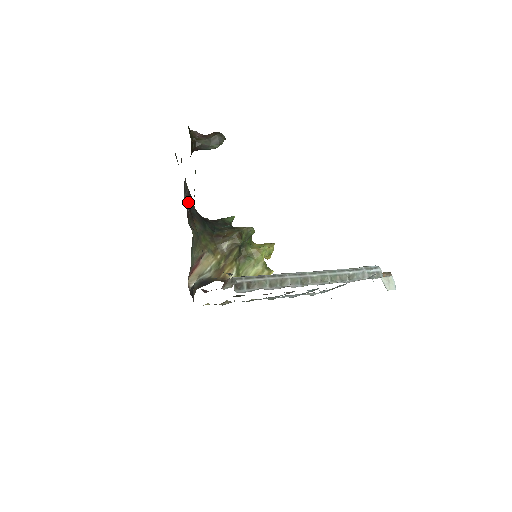
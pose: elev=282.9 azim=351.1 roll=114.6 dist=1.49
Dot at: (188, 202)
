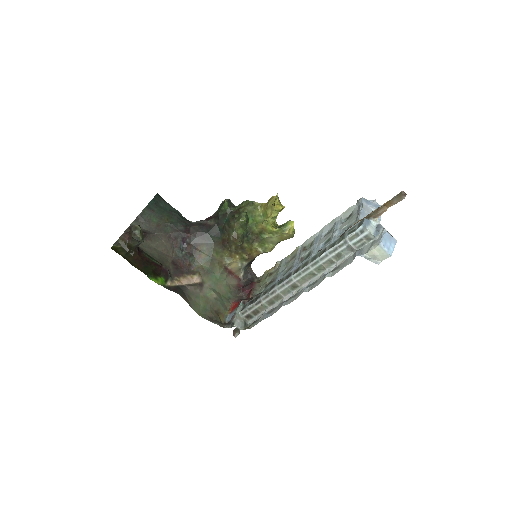
Dot at: (181, 243)
